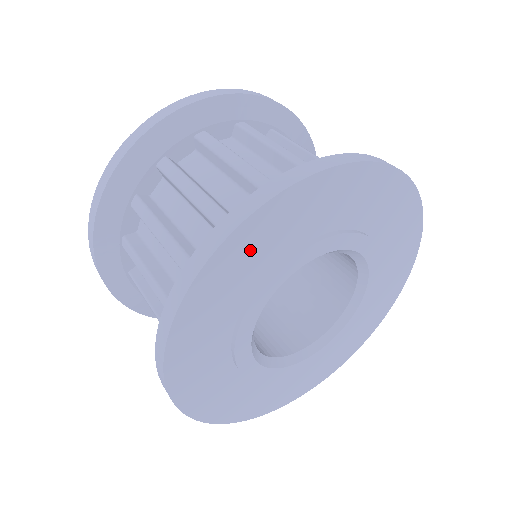
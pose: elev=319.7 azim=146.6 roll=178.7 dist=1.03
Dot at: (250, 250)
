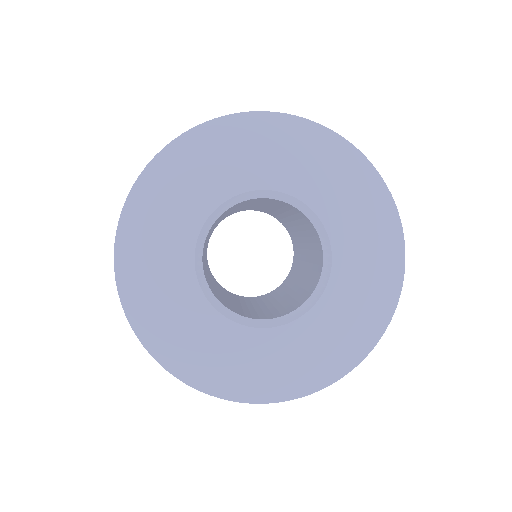
Dot at: (310, 149)
